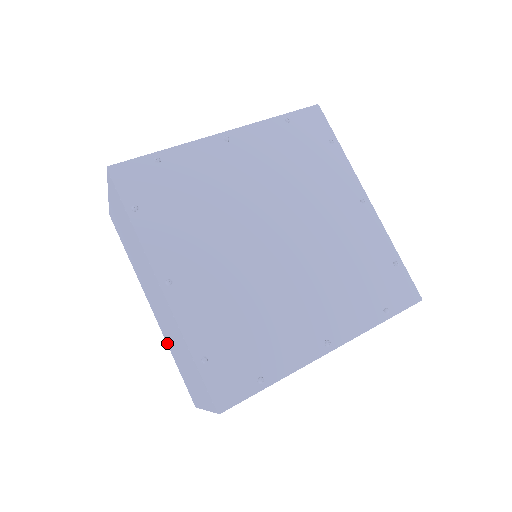
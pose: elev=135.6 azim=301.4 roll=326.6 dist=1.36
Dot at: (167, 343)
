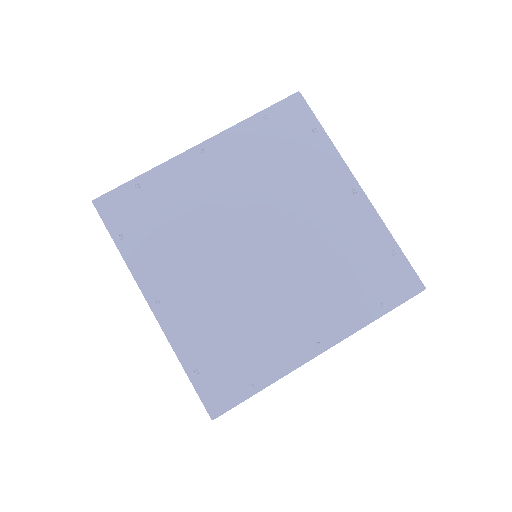
Dot at: occluded
